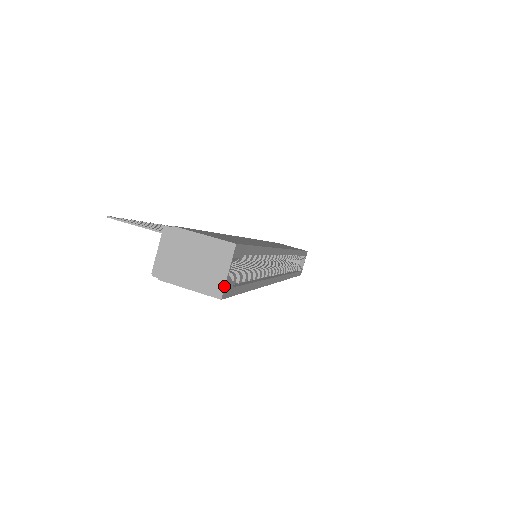
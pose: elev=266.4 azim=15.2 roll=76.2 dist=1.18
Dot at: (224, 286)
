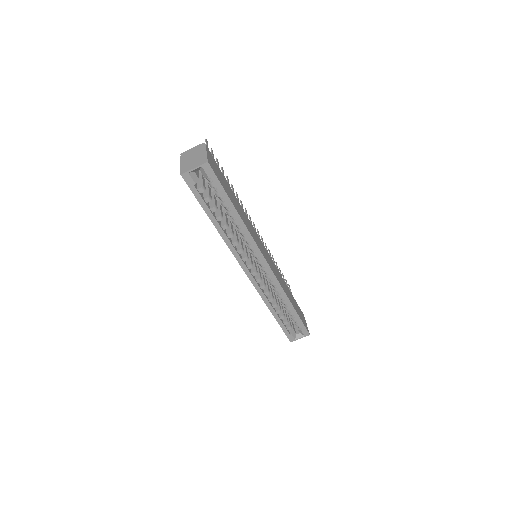
Dot at: (187, 171)
